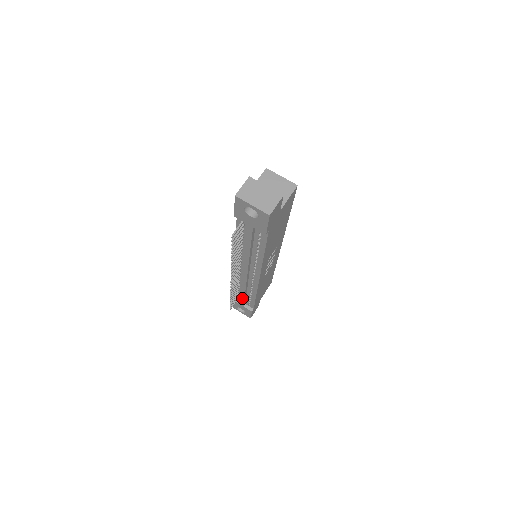
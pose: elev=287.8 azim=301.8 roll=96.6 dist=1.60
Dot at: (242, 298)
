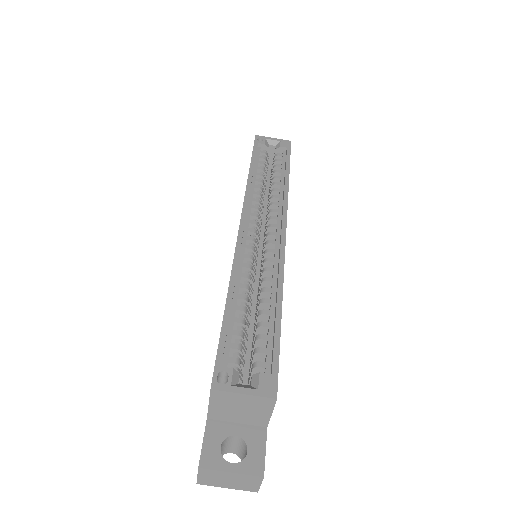
Dot at: occluded
